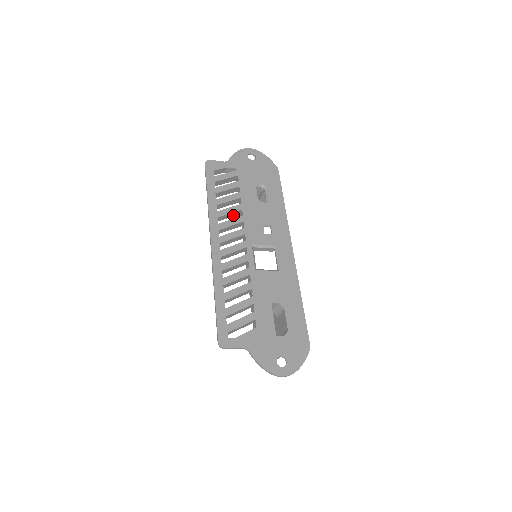
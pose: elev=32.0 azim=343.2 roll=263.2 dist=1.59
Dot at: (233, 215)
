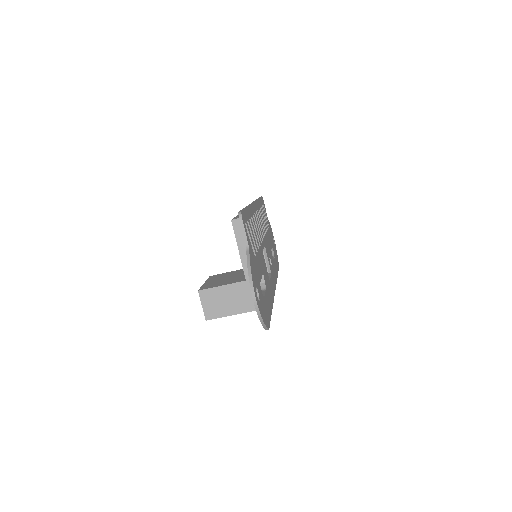
Dot at: occluded
